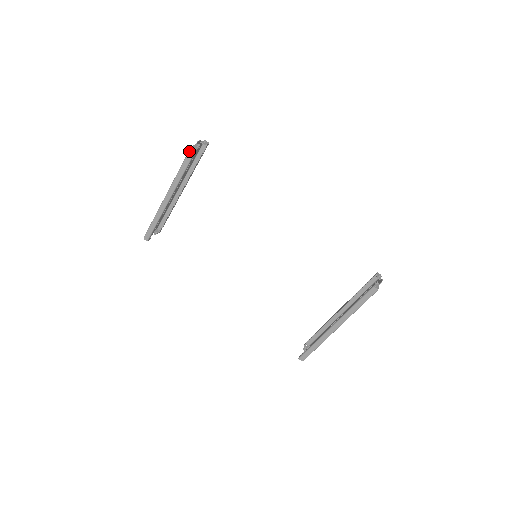
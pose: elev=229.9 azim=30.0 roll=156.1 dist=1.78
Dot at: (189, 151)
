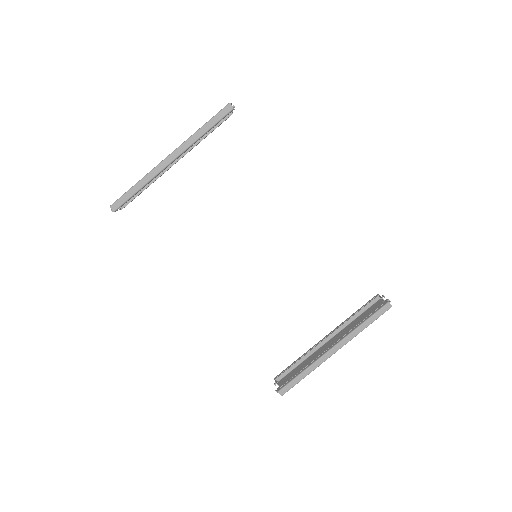
Dot at: (224, 108)
